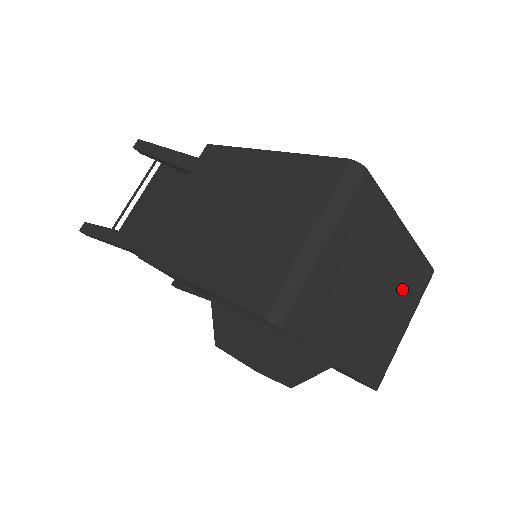
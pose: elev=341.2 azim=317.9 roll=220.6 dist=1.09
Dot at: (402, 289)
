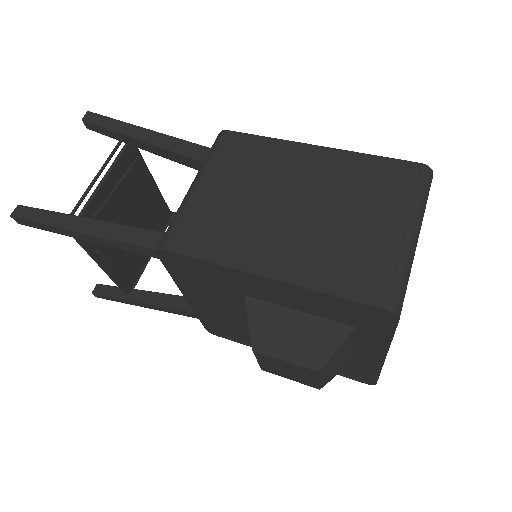
Dot at: occluded
